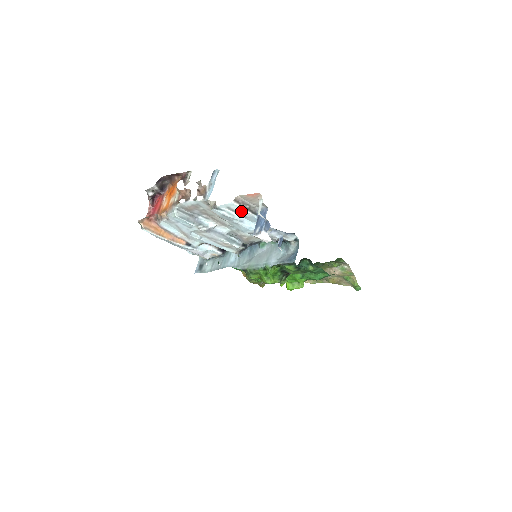
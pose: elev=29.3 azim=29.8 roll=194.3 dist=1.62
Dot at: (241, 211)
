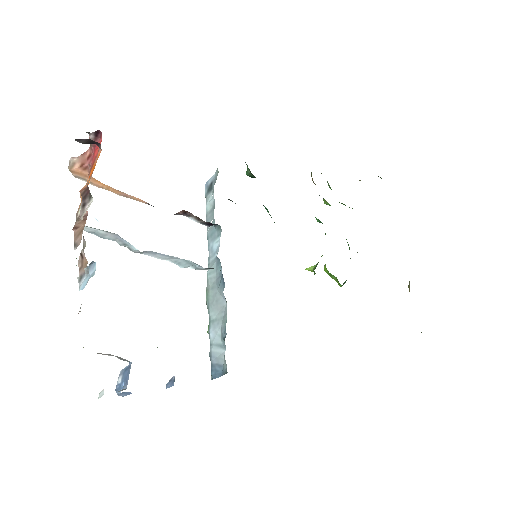
Dot at: occluded
